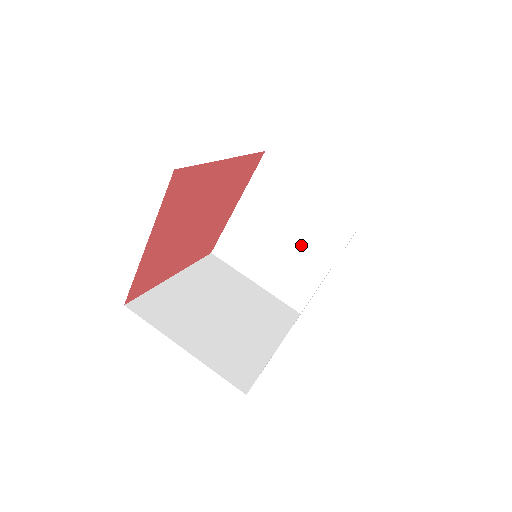
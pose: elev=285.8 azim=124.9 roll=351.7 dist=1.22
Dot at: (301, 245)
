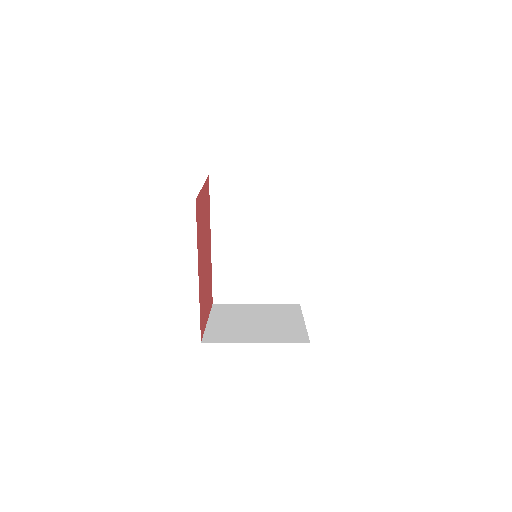
Dot at: (273, 321)
